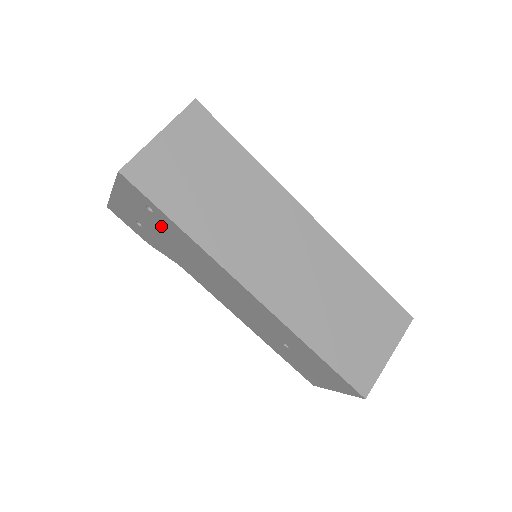
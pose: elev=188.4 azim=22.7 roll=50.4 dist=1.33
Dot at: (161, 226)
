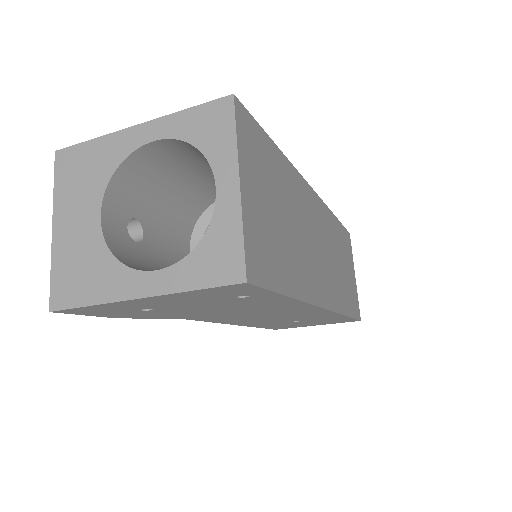
Dot at: (232, 303)
